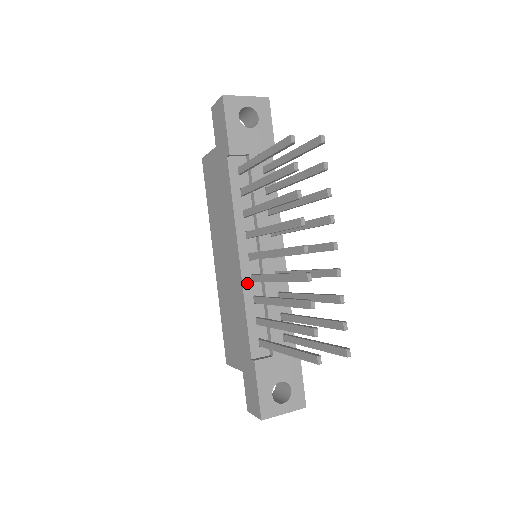
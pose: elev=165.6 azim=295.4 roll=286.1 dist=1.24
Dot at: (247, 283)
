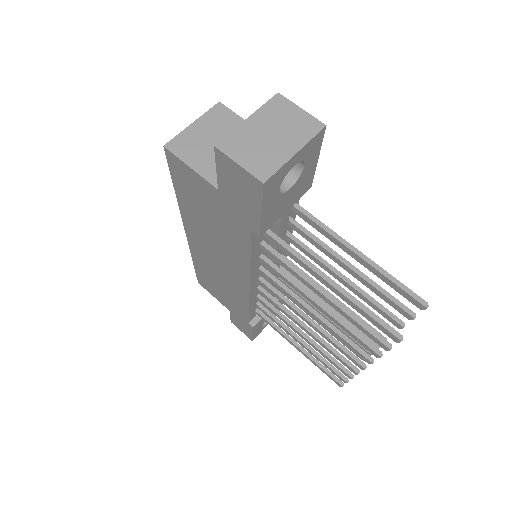
Dot at: (253, 295)
